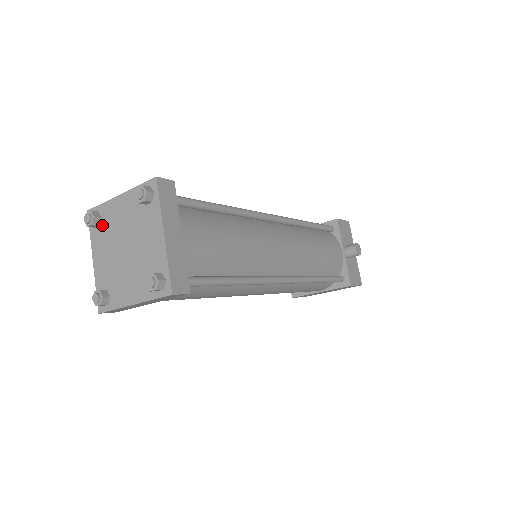
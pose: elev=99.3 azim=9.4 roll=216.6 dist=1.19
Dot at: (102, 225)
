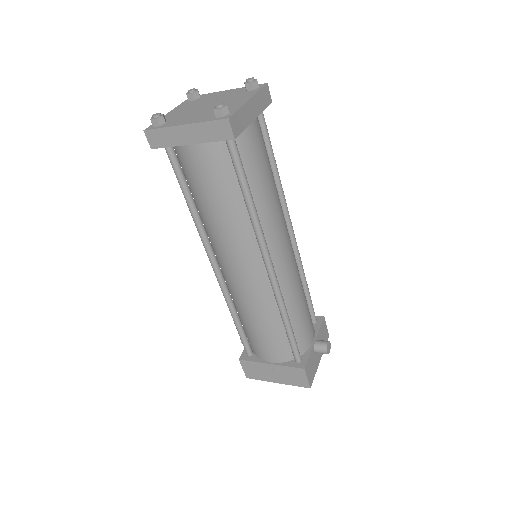
Dot at: (197, 100)
